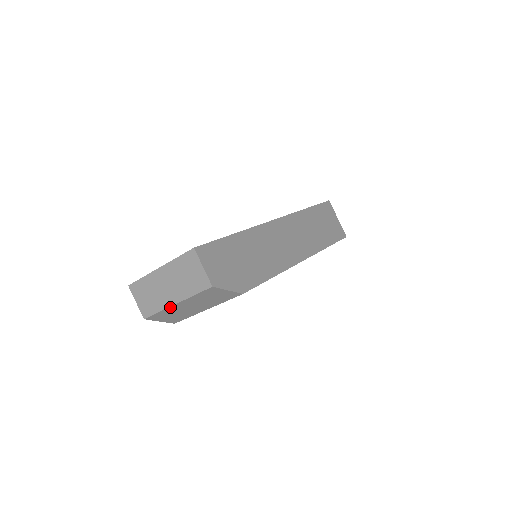
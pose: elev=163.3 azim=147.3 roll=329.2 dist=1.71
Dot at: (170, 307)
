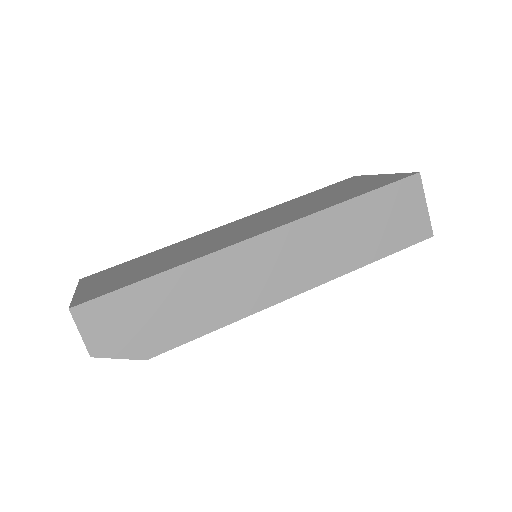
Dot at: occluded
